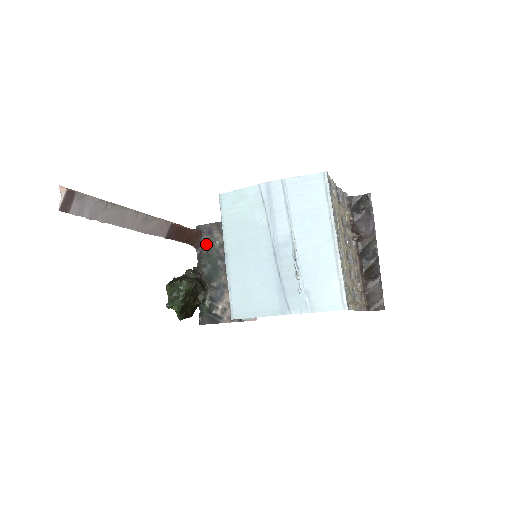
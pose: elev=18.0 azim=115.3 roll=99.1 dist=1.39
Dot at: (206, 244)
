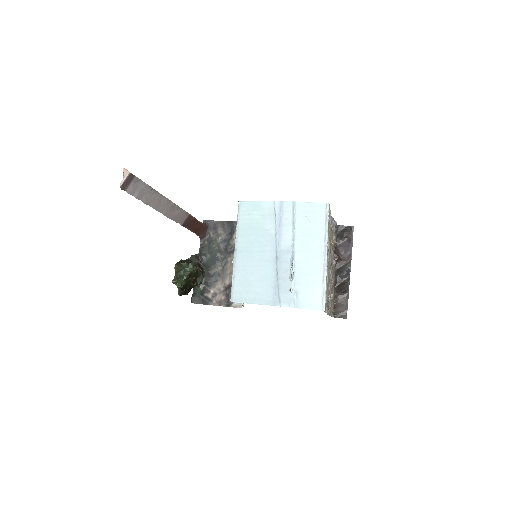
Dot at: (210, 237)
